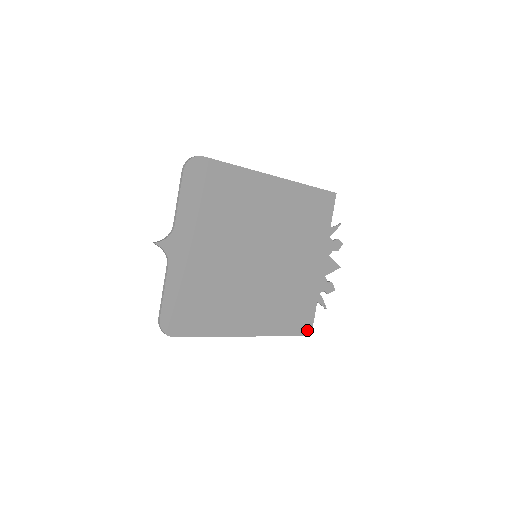
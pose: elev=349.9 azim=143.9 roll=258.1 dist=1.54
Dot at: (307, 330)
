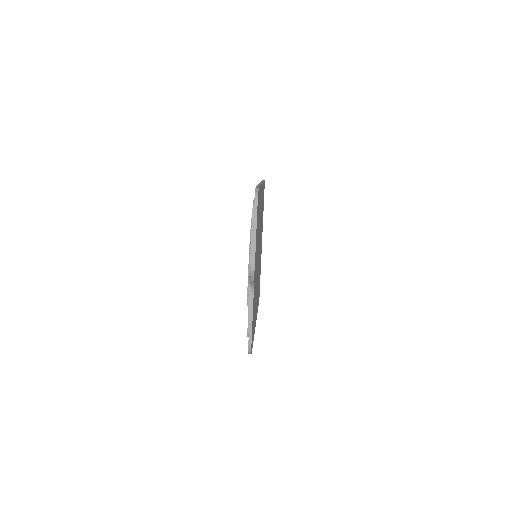
Dot at: occluded
